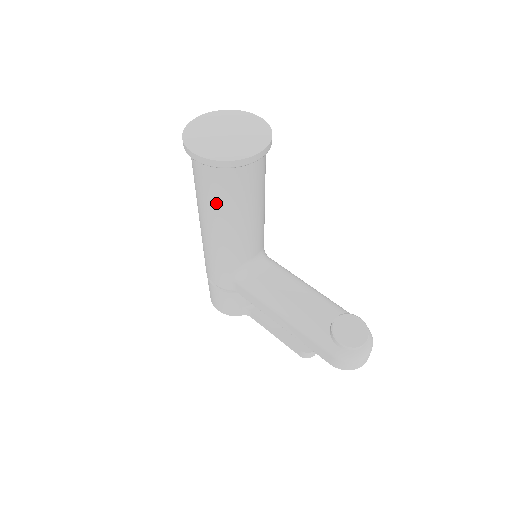
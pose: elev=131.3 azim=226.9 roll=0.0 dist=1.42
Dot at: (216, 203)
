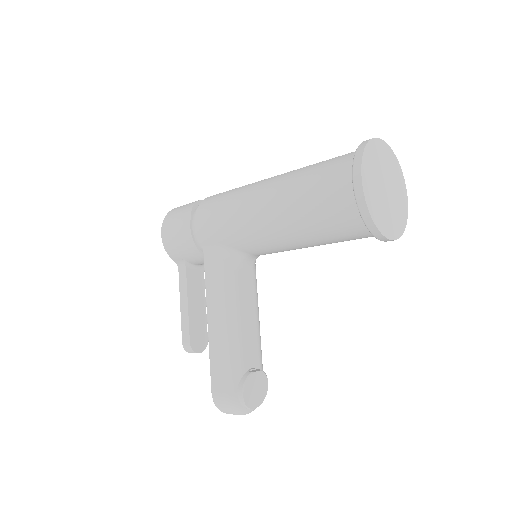
Dot at: (308, 214)
